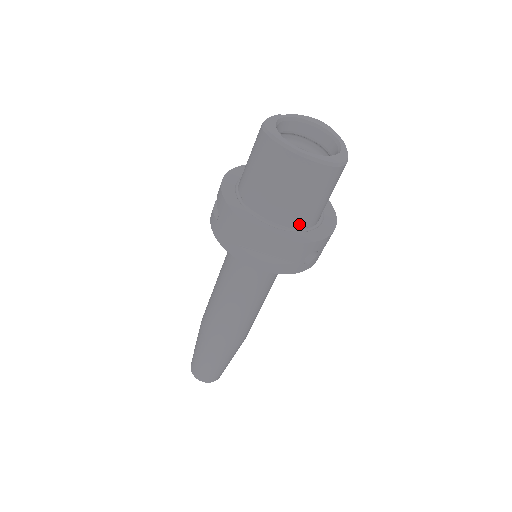
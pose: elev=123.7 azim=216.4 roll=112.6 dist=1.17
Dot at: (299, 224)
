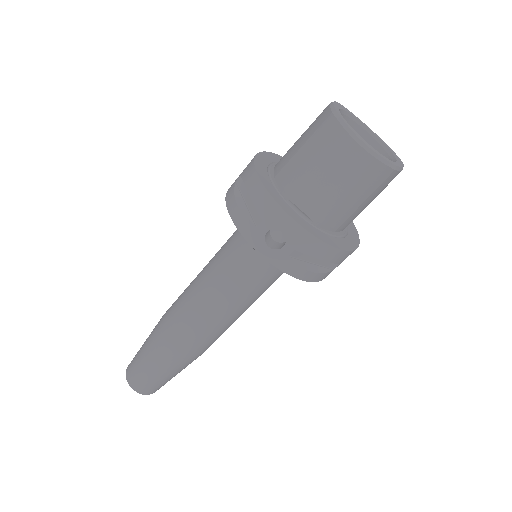
Dot at: (292, 194)
